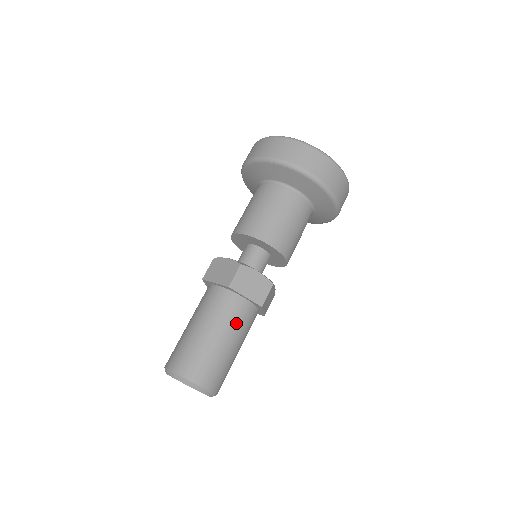
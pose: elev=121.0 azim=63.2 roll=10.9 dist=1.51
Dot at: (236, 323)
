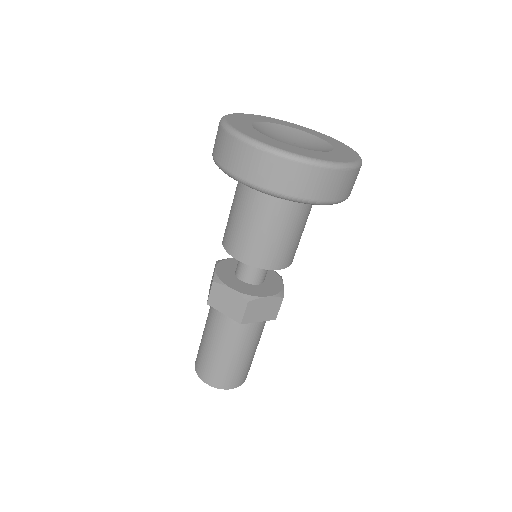
Dot at: (254, 338)
